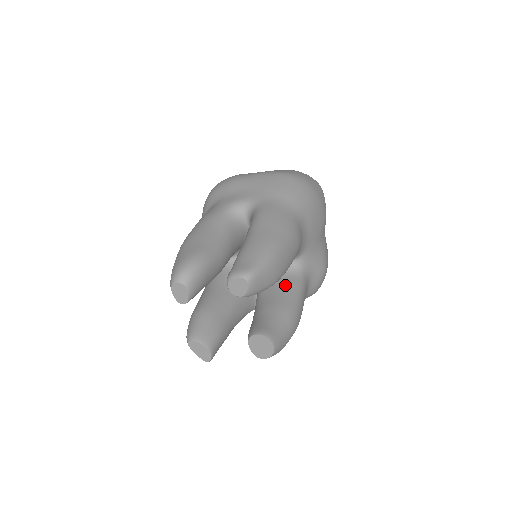
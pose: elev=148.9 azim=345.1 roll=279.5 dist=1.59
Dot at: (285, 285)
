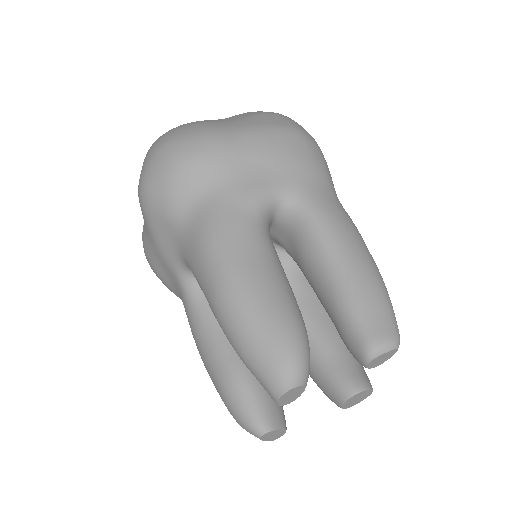
Dot at: occluded
